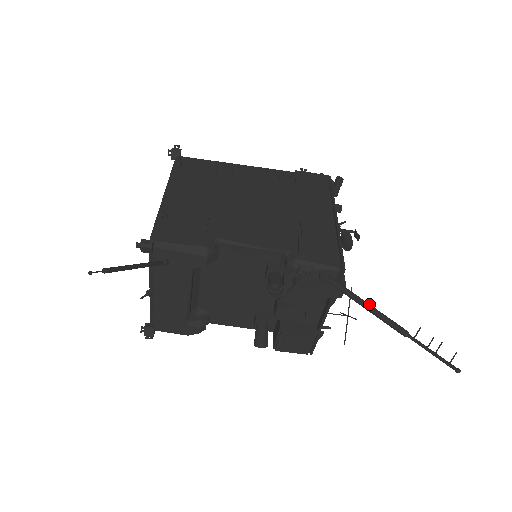
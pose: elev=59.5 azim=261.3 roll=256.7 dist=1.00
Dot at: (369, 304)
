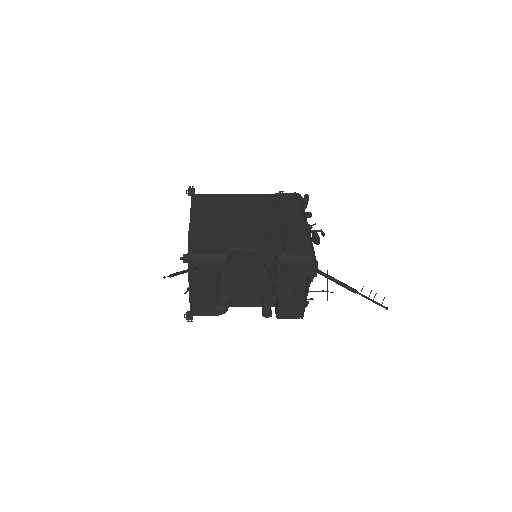
Dot at: (332, 277)
